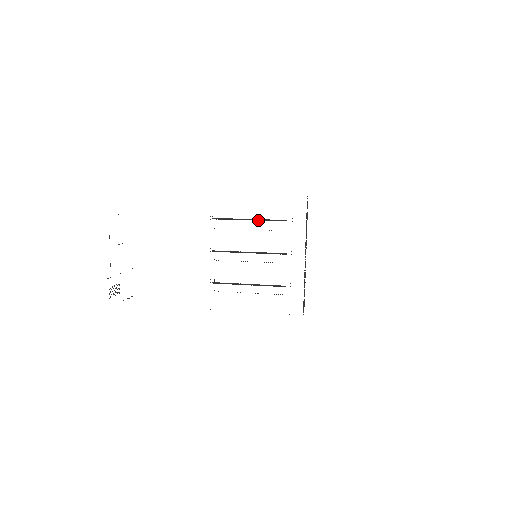
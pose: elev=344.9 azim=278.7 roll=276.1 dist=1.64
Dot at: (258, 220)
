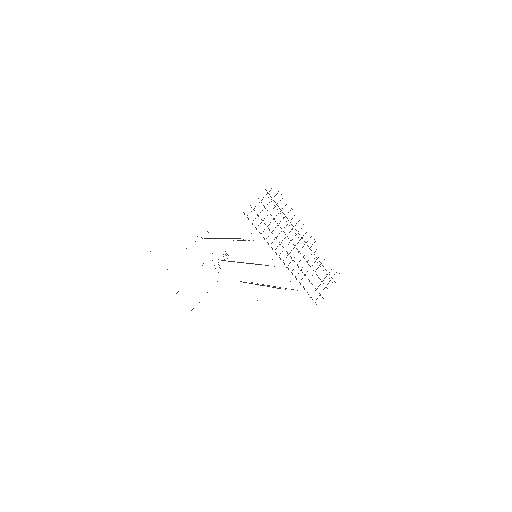
Dot at: occluded
